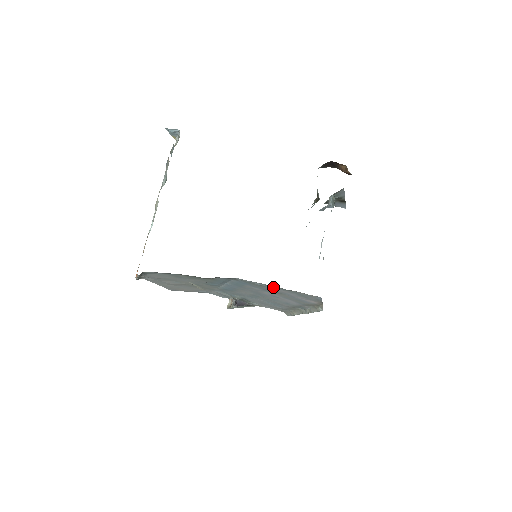
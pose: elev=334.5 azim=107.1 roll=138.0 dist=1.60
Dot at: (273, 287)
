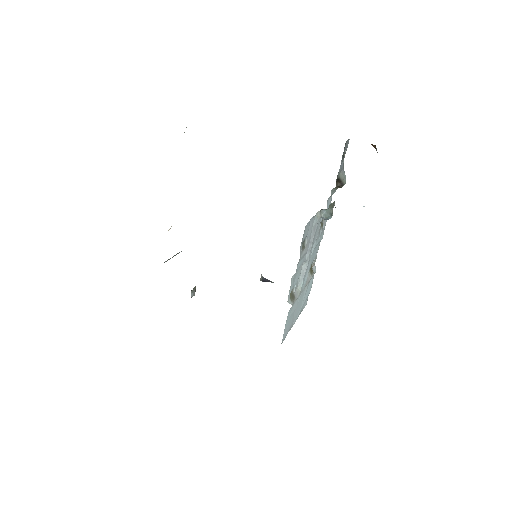
Dot at: occluded
